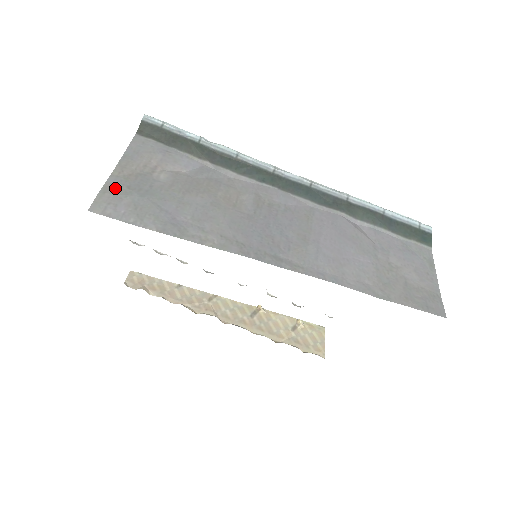
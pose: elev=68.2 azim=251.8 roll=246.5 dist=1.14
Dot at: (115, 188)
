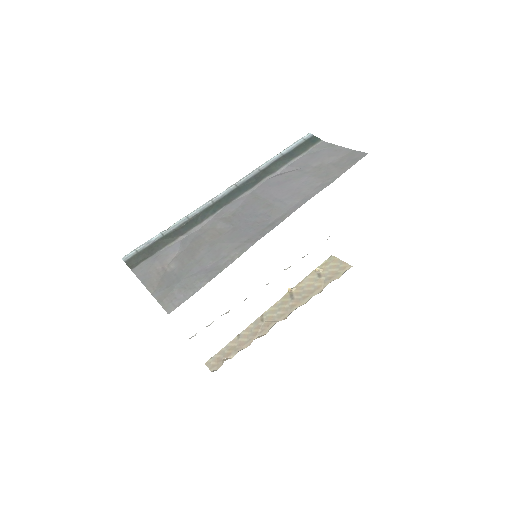
Dot at: (163, 295)
